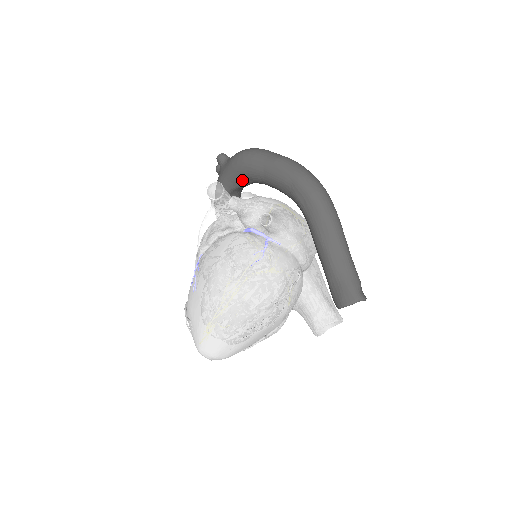
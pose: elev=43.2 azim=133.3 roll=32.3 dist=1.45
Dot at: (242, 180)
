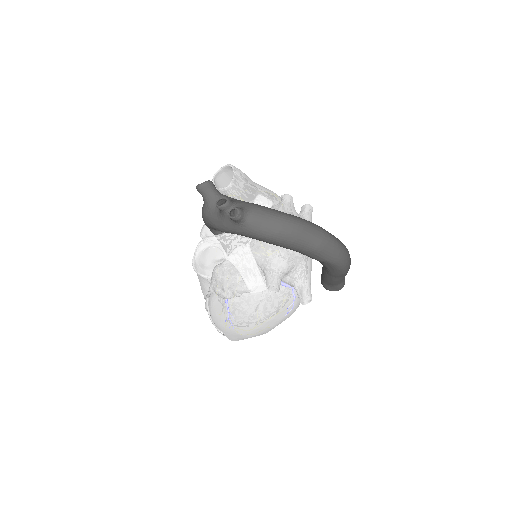
Dot at: occluded
